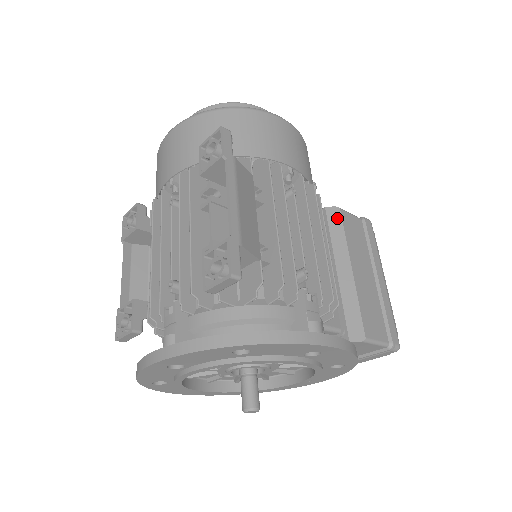
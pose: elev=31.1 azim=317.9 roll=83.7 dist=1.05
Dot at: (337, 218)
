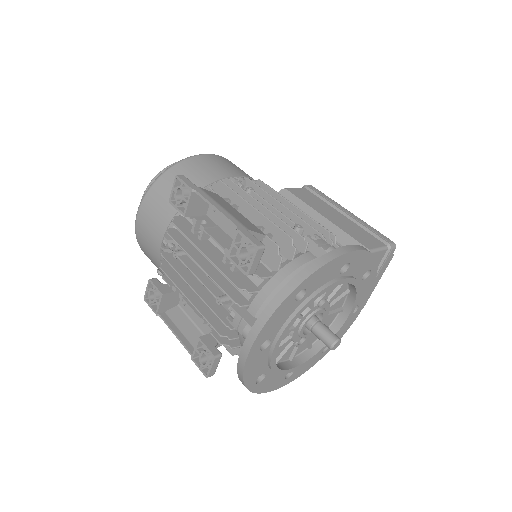
Dot at: (289, 195)
